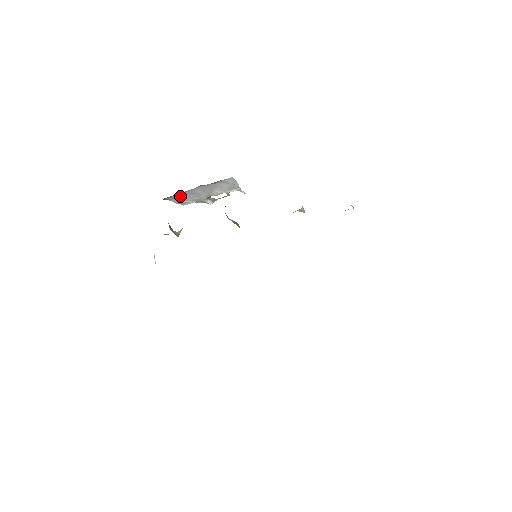
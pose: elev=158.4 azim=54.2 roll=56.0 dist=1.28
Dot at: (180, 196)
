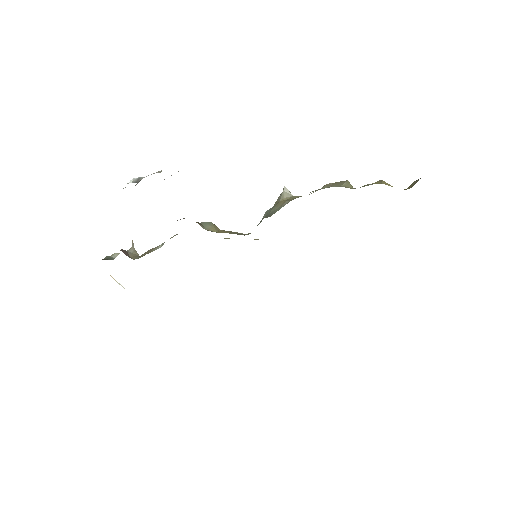
Dot at: occluded
